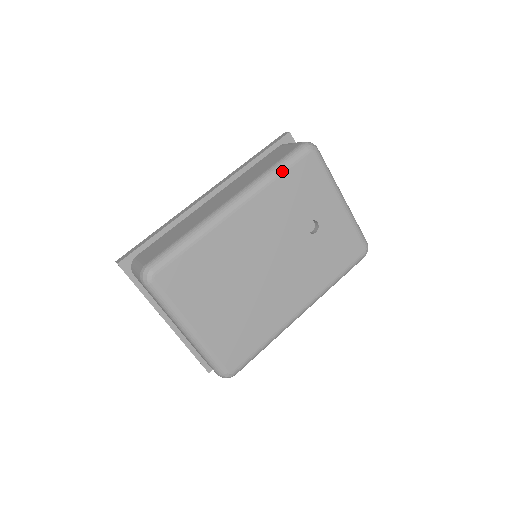
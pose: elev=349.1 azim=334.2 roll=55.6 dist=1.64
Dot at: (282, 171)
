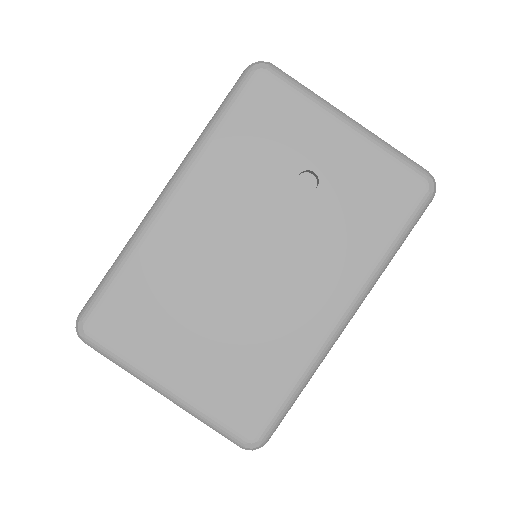
Dot at: (221, 119)
